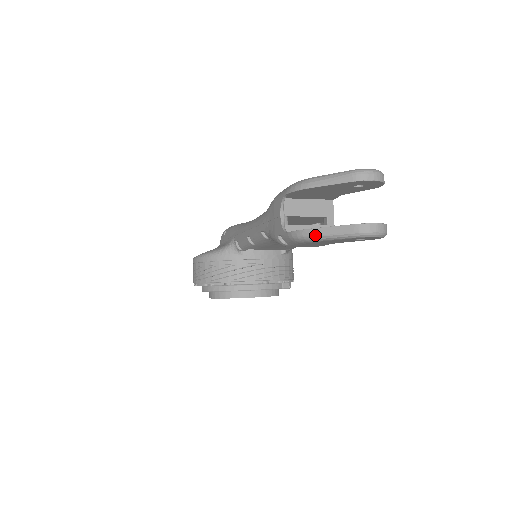
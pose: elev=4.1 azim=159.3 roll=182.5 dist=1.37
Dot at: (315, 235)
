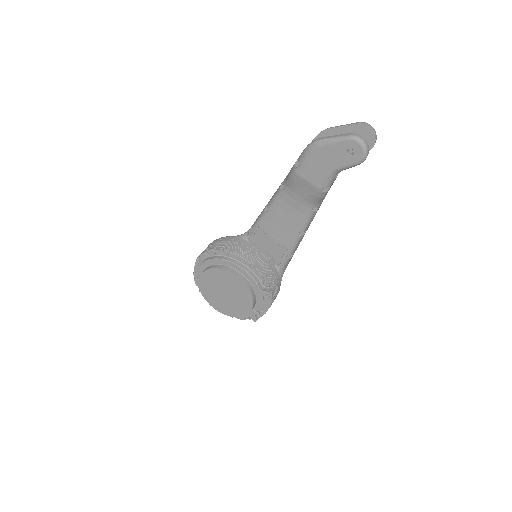
Dot at: (323, 139)
